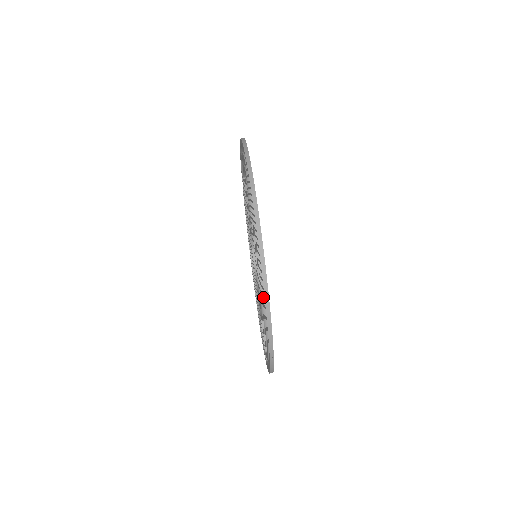
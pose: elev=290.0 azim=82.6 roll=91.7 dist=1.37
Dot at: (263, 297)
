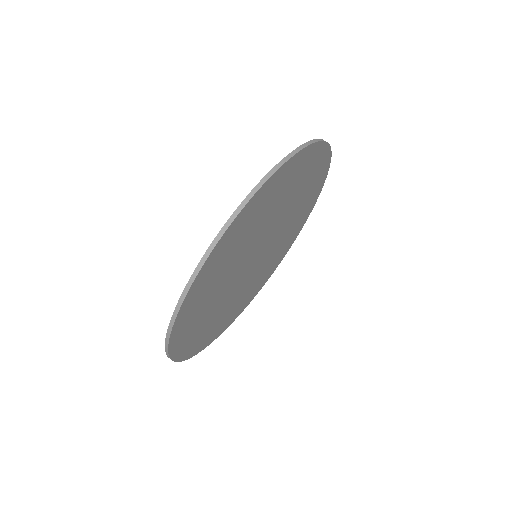
Dot at: occluded
